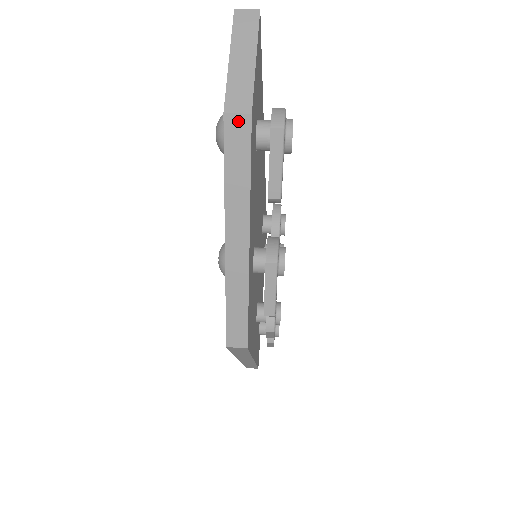
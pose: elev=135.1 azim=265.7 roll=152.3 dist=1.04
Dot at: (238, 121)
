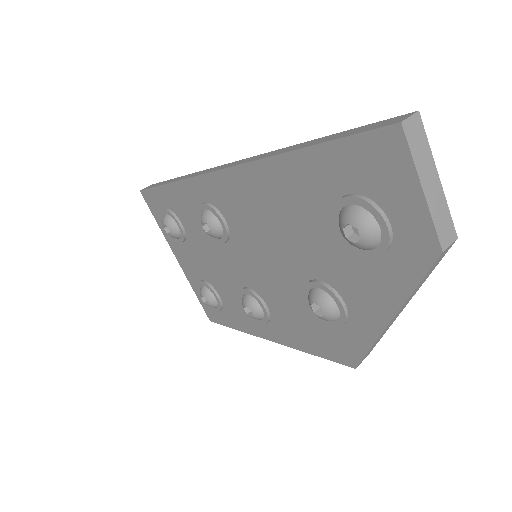
Dot at: (447, 249)
